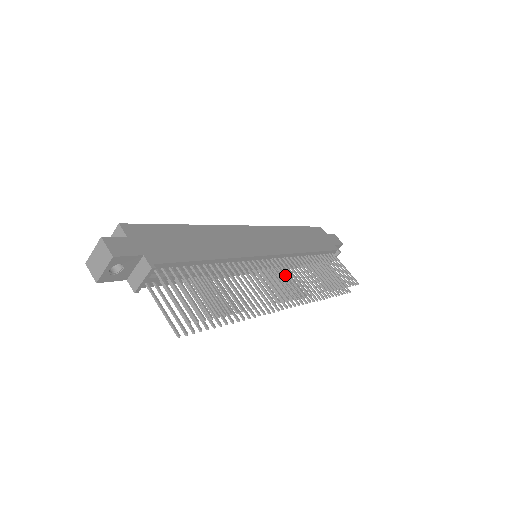
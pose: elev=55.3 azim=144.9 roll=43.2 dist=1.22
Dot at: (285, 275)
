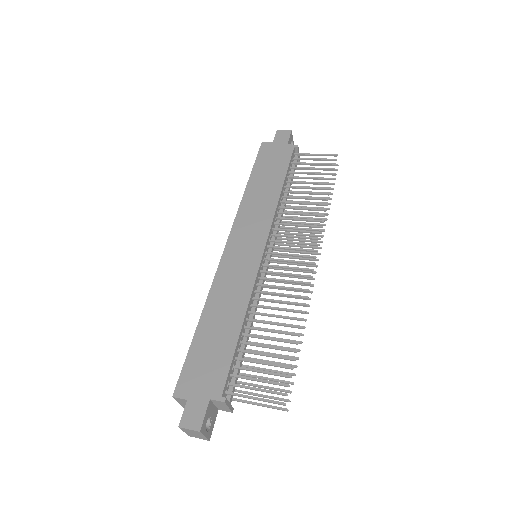
Dot at: (287, 234)
